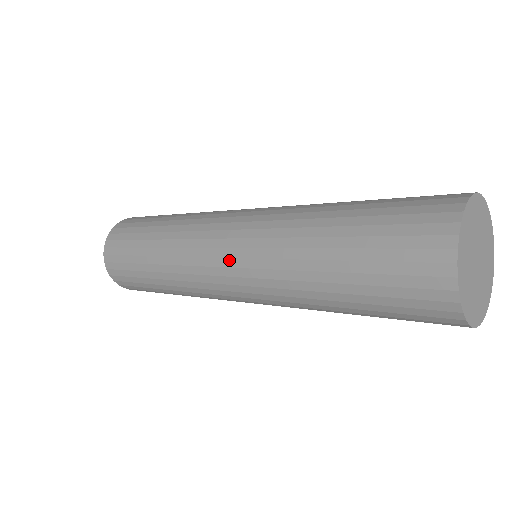
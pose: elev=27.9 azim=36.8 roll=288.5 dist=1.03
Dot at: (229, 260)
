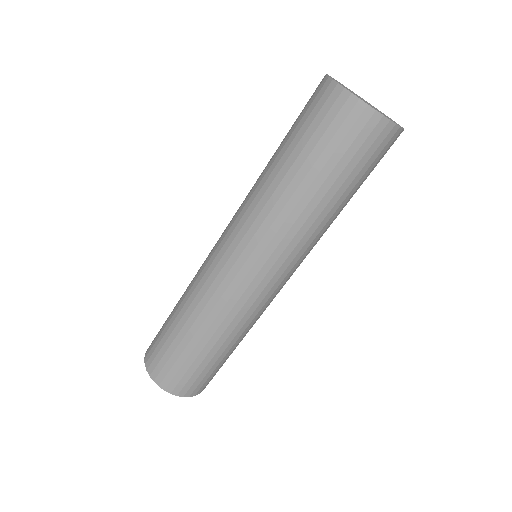
Dot at: (230, 247)
